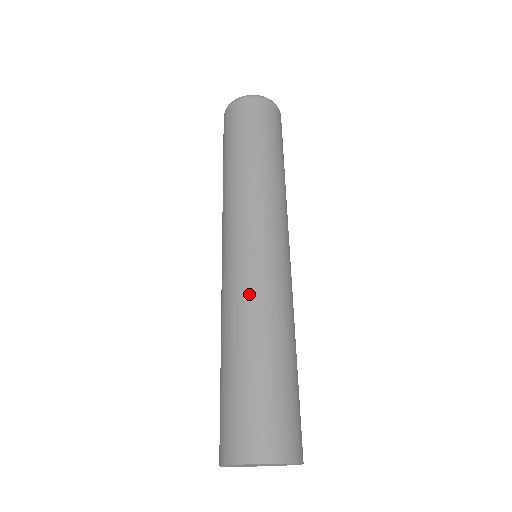
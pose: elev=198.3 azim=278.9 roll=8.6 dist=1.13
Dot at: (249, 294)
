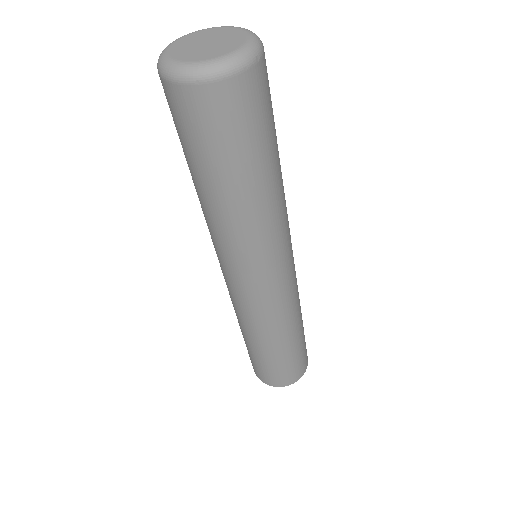
Dot at: (238, 312)
